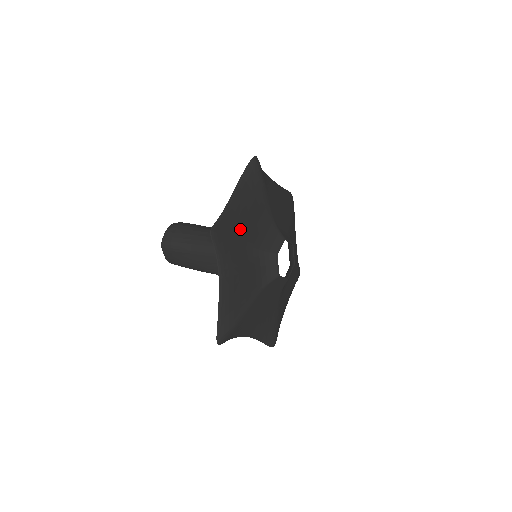
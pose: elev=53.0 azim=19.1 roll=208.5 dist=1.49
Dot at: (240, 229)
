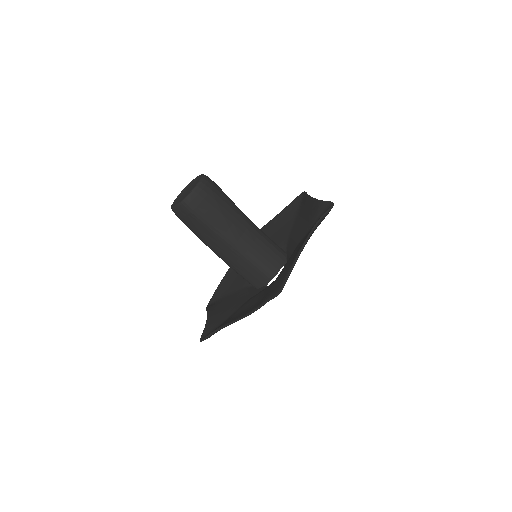
Dot at: occluded
